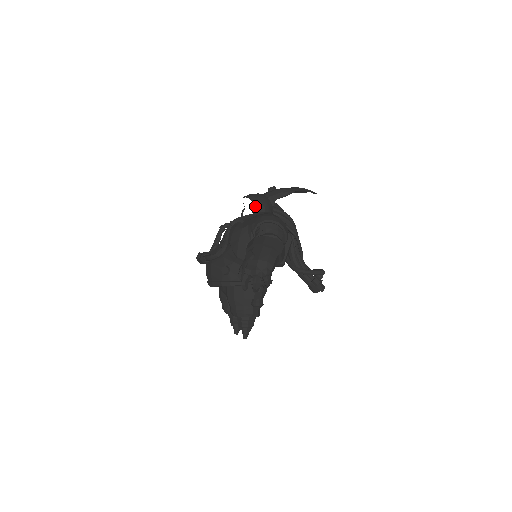
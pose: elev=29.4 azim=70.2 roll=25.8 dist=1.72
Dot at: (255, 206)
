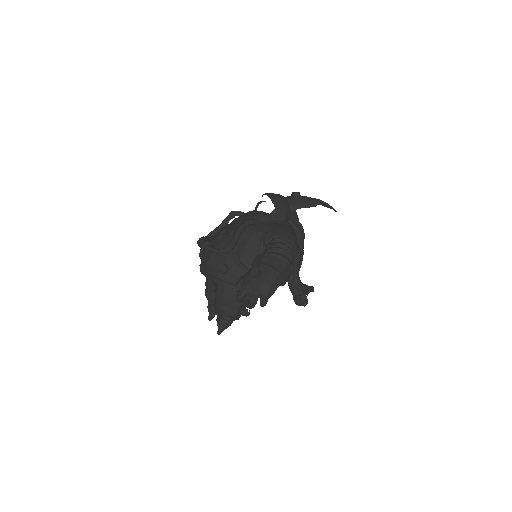
Dot at: (275, 212)
